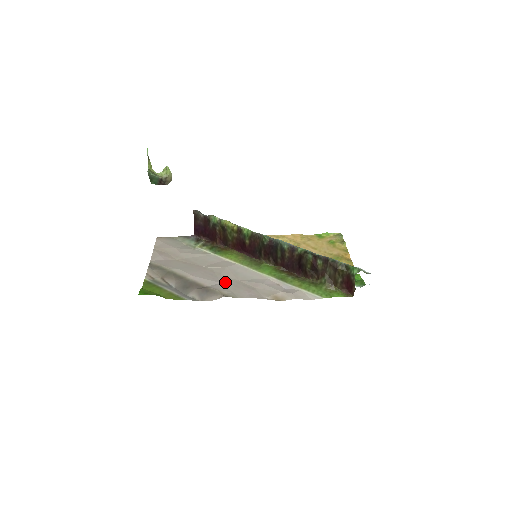
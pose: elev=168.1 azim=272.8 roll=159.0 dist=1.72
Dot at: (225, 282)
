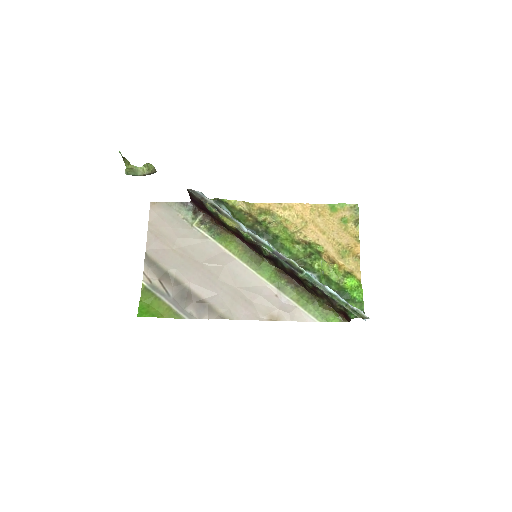
Dot at: (222, 292)
